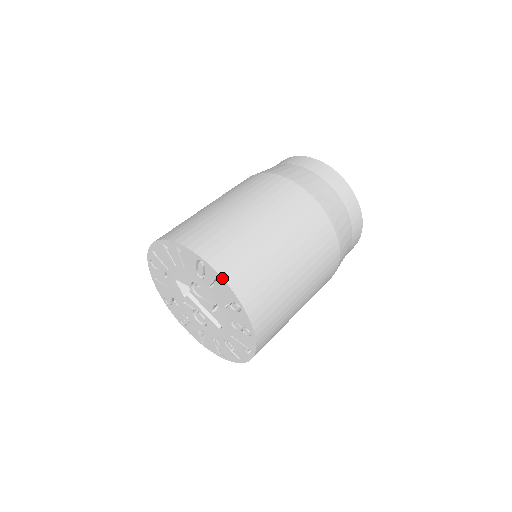
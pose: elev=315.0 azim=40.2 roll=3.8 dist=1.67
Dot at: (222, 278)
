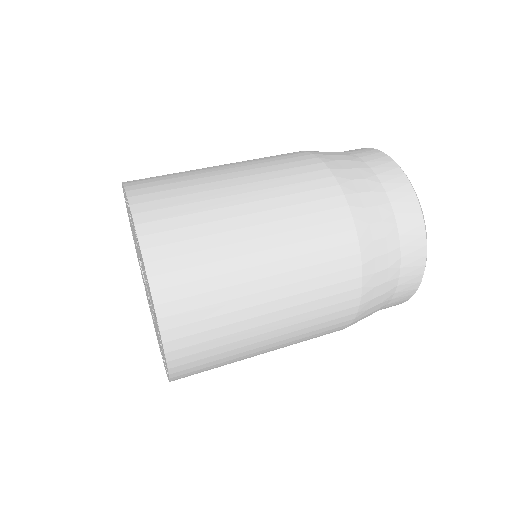
Dot at: (126, 193)
